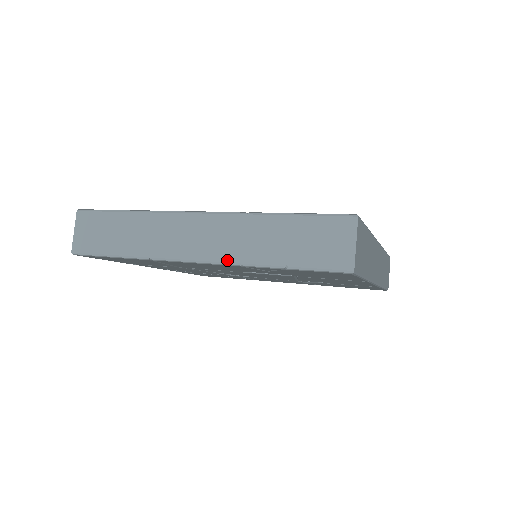
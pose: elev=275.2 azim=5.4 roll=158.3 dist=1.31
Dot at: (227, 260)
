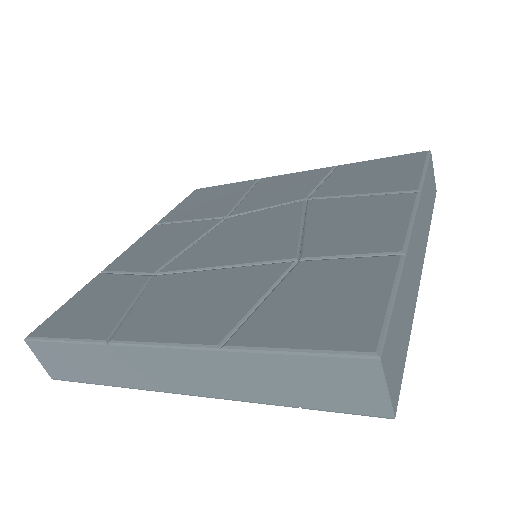
Dot at: (223, 397)
